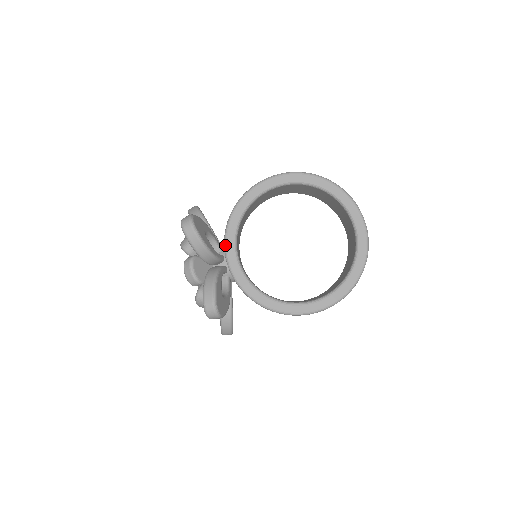
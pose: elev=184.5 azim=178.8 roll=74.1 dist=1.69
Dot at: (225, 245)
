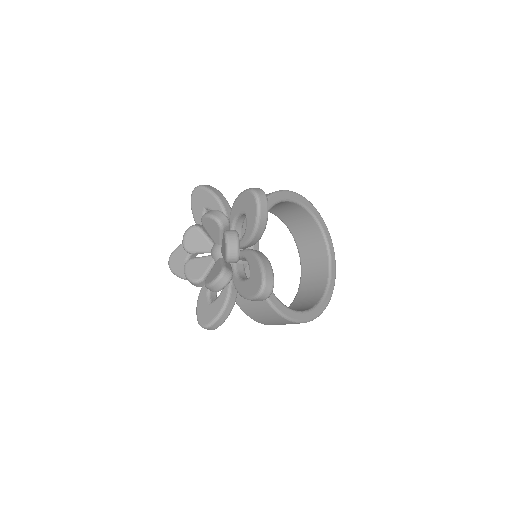
Dot at: occluded
